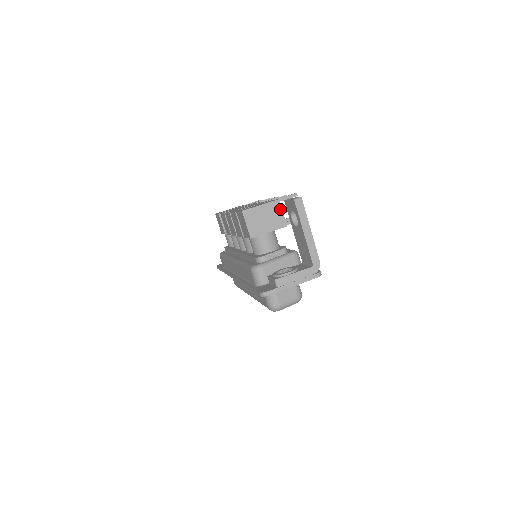
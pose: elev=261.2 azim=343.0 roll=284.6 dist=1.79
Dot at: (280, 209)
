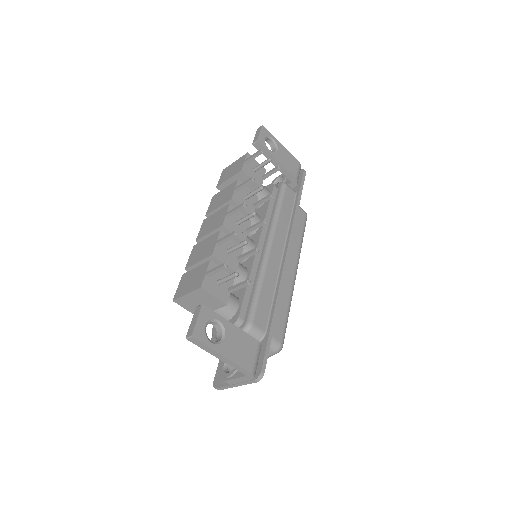
Dot at: (208, 294)
